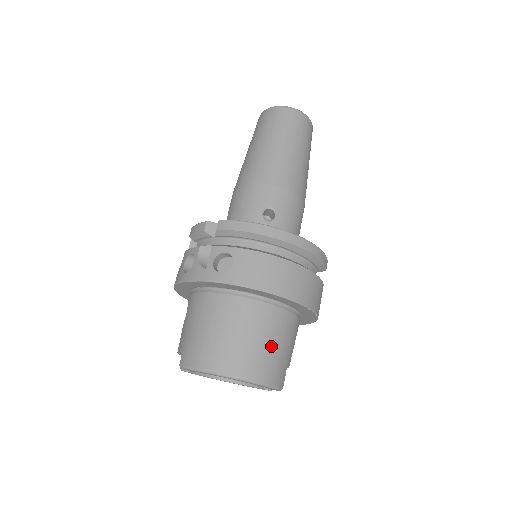
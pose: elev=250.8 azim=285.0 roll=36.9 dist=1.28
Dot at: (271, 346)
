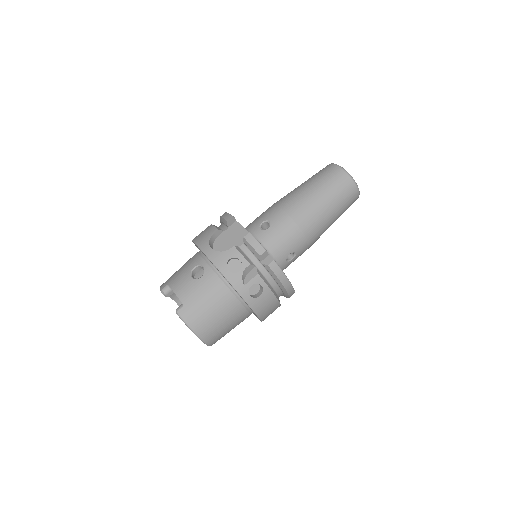
Dot at: occluded
